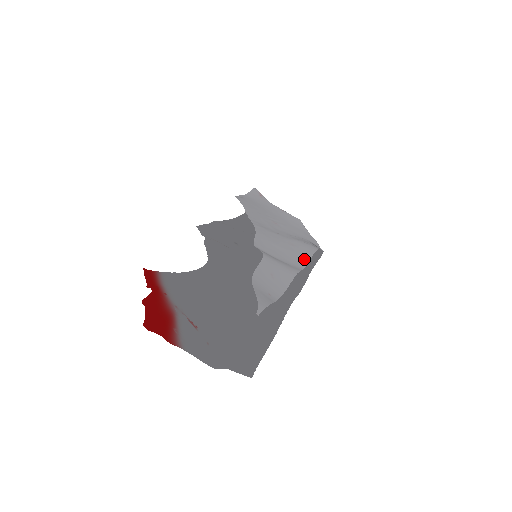
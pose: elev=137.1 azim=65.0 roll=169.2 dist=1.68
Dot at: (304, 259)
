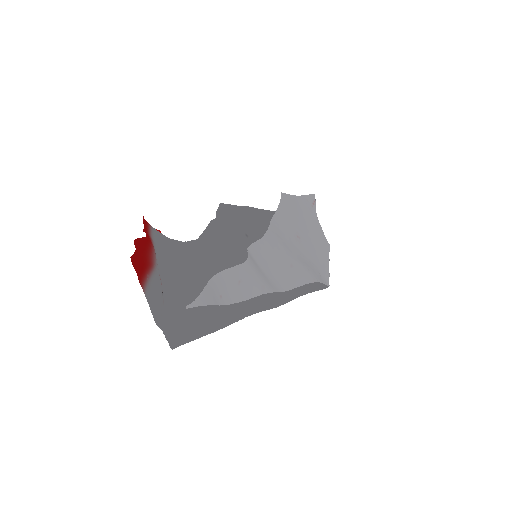
Dot at: (292, 284)
